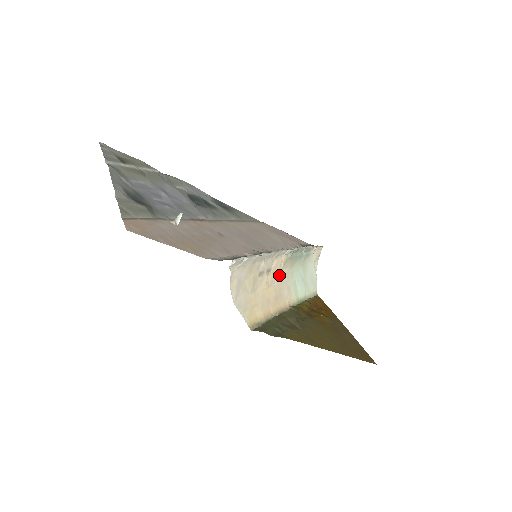
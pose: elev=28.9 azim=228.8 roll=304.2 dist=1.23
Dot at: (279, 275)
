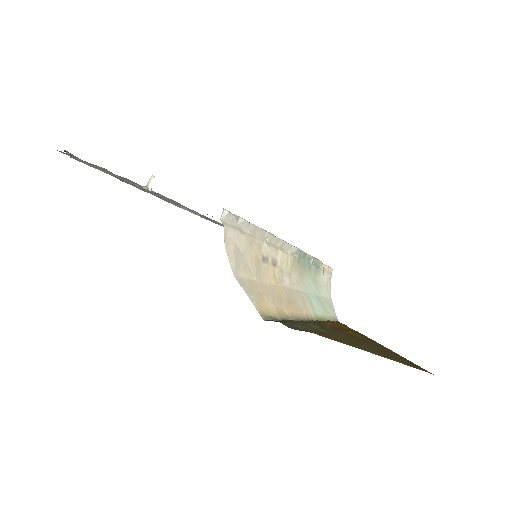
Dot at: (288, 276)
